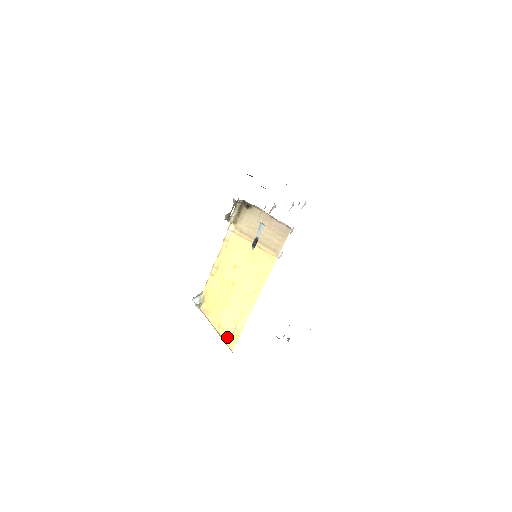
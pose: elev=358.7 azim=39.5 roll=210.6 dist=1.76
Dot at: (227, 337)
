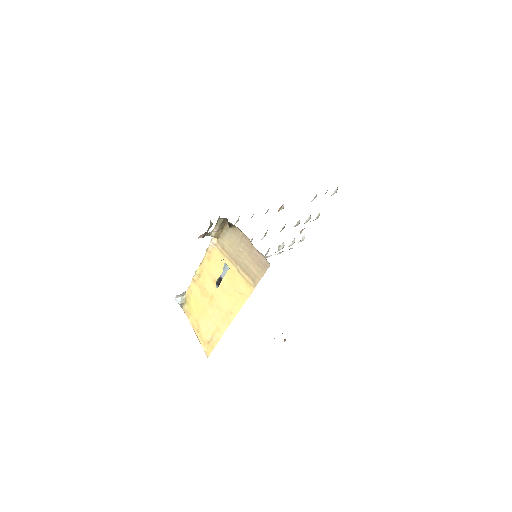
Dot at: (204, 343)
